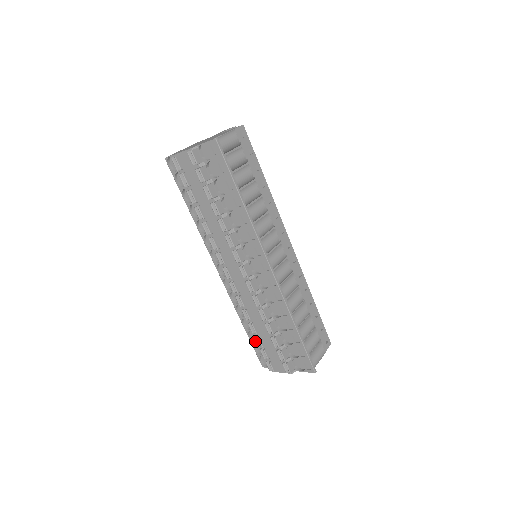
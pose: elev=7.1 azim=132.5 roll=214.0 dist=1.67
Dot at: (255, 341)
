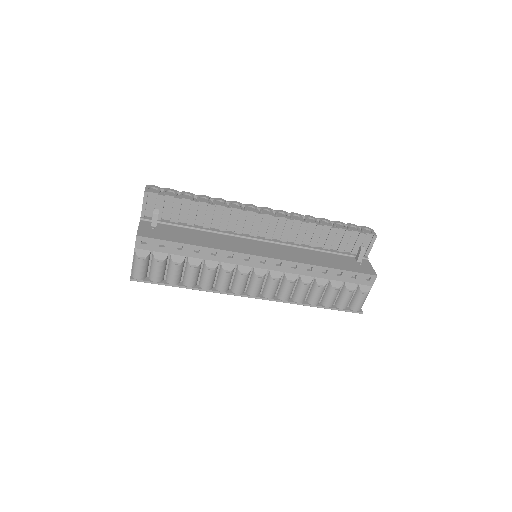
Dot at: occluded
